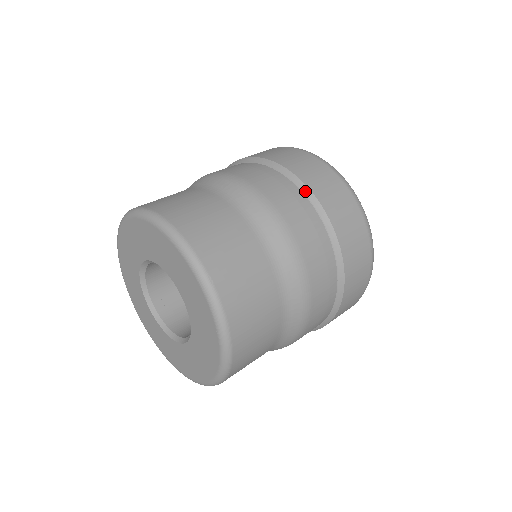
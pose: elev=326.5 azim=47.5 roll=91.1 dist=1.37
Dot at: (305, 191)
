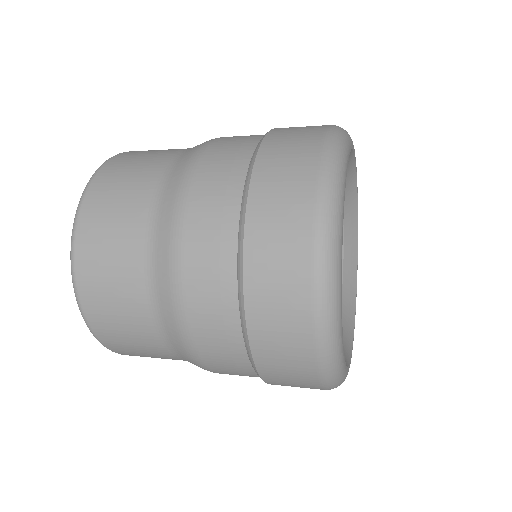
Dot at: occluded
